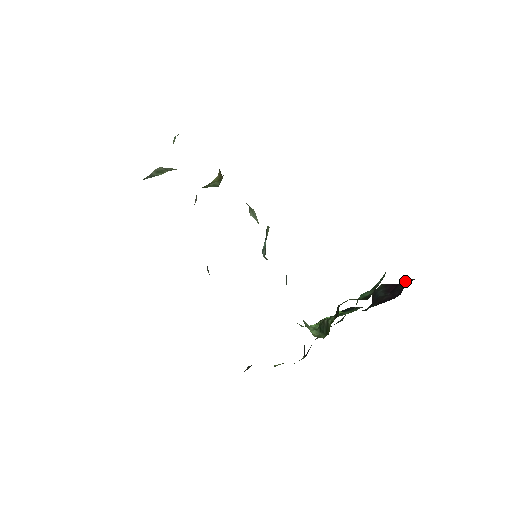
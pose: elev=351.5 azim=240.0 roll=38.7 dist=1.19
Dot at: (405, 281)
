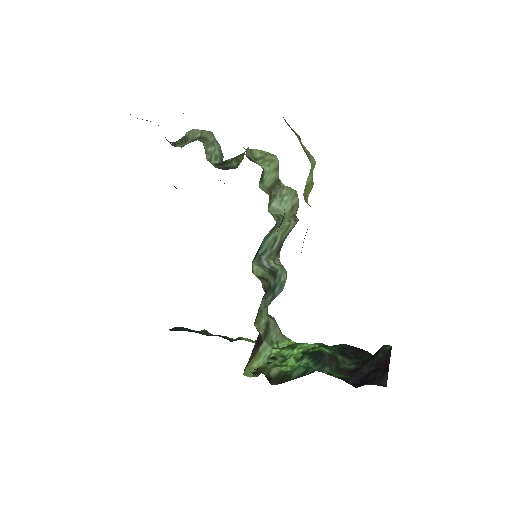
Dot at: (382, 375)
